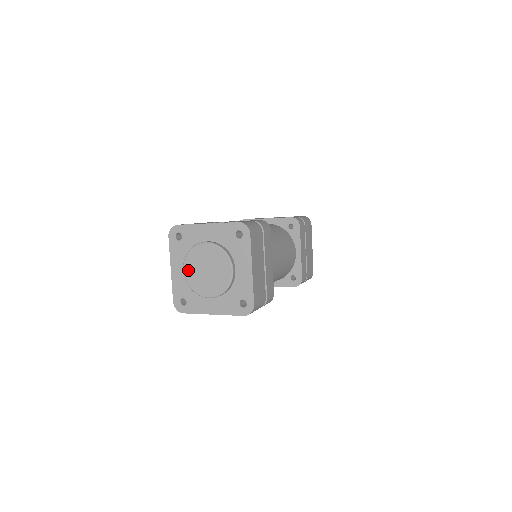
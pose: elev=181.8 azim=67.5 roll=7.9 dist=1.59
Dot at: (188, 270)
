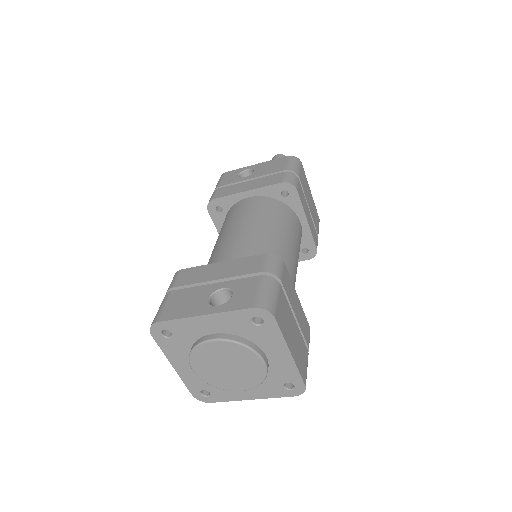
Dot at: (200, 370)
